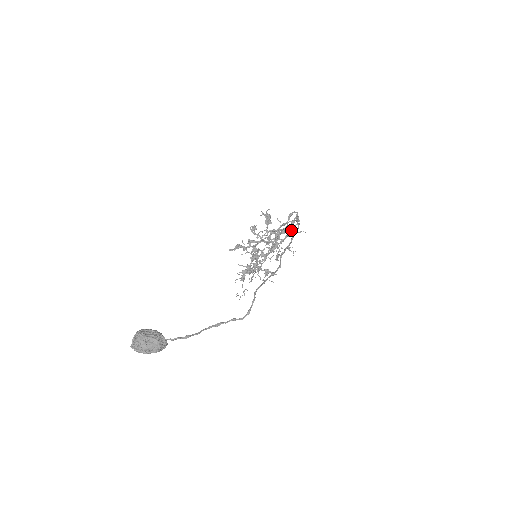
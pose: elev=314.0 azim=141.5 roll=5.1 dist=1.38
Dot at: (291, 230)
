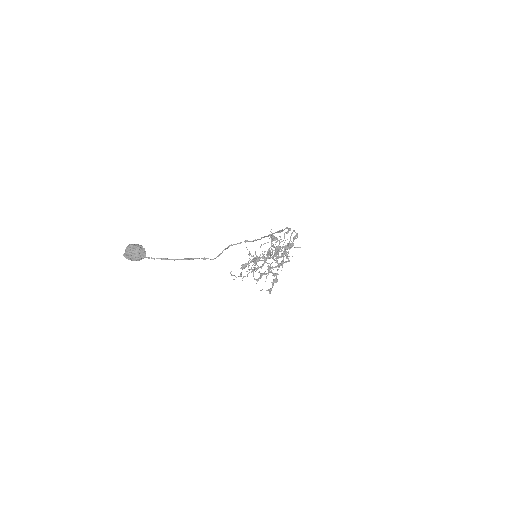
Dot at: (279, 231)
